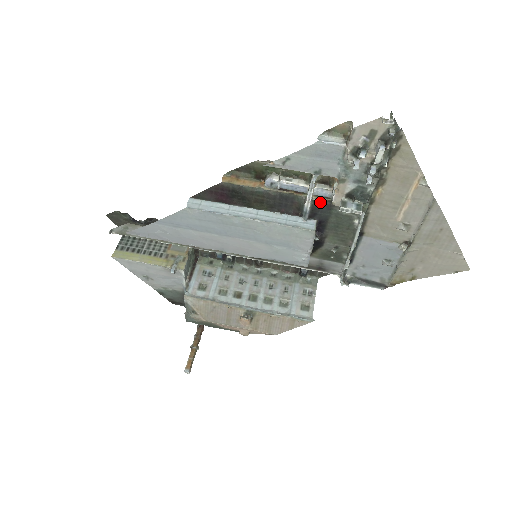
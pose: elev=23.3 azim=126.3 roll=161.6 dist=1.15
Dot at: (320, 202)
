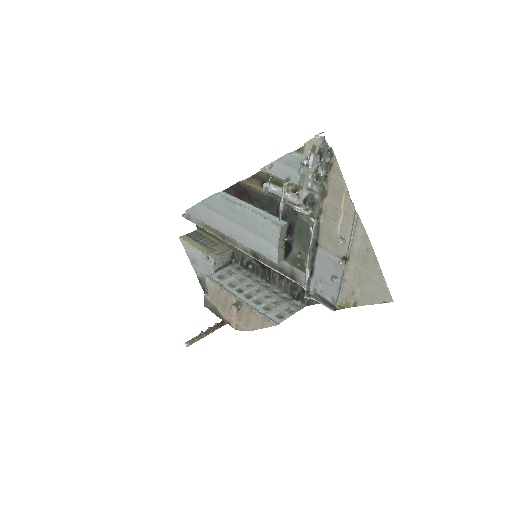
Dot at: (290, 207)
